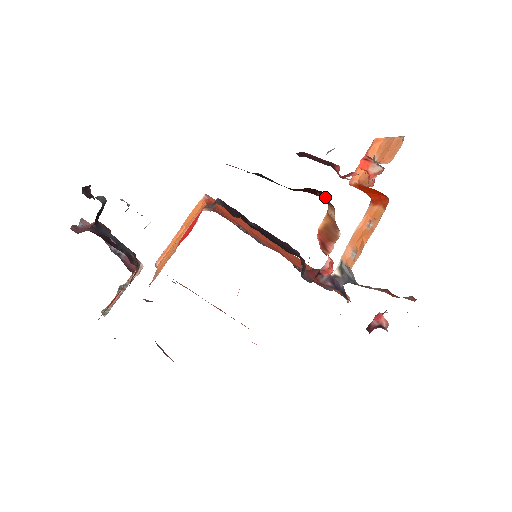
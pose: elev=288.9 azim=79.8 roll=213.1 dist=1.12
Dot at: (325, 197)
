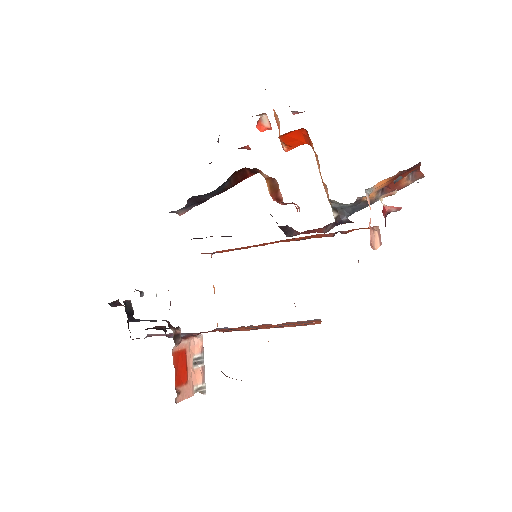
Dot at: (252, 170)
